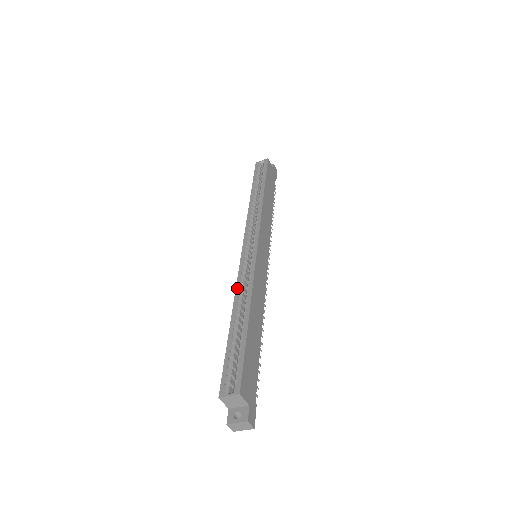
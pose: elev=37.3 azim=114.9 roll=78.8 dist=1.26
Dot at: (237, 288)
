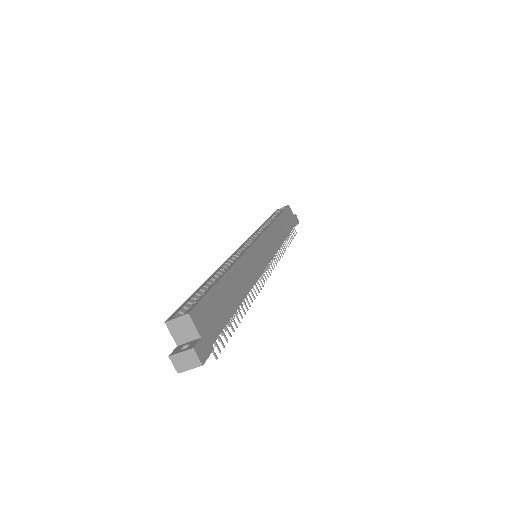
Dot at: (224, 263)
